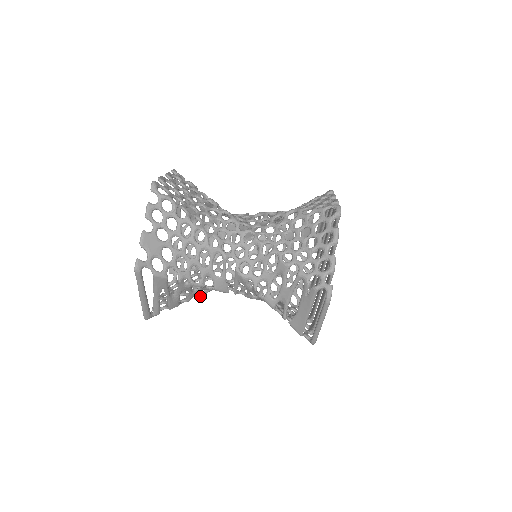
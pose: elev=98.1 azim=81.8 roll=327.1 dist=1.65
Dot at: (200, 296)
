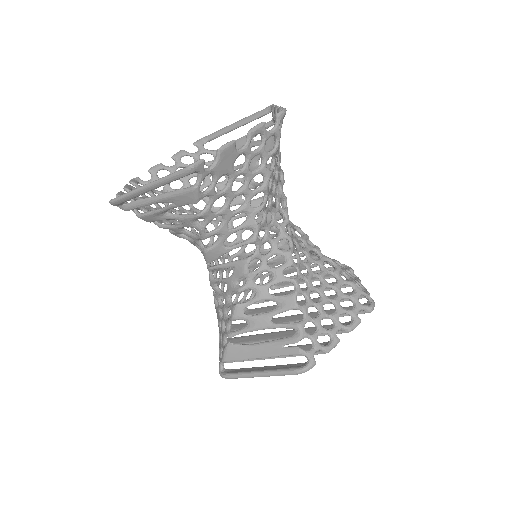
Dot at: (172, 233)
